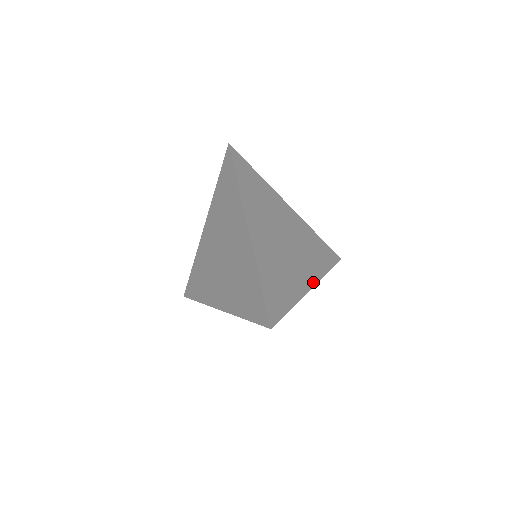
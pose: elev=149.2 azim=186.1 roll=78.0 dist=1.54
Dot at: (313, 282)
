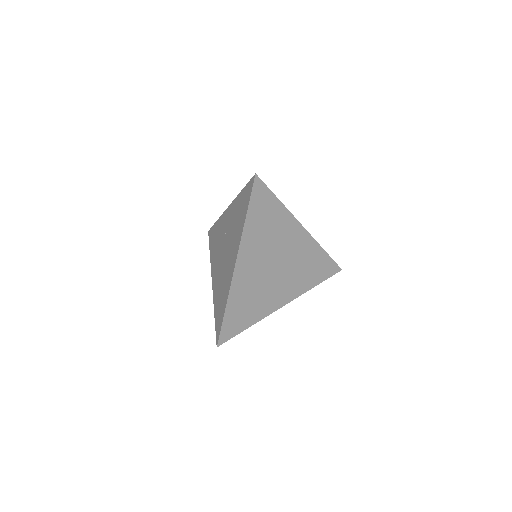
Dot at: (288, 300)
